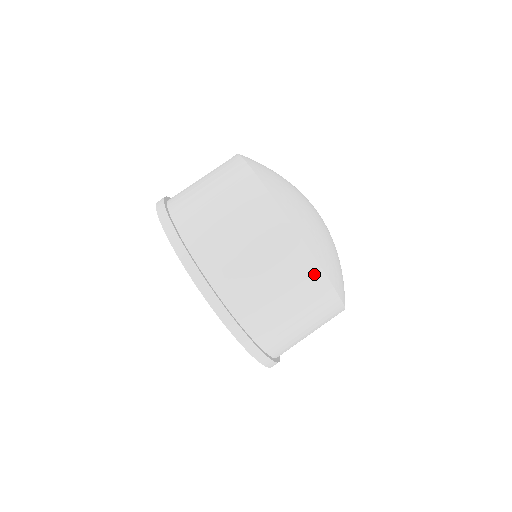
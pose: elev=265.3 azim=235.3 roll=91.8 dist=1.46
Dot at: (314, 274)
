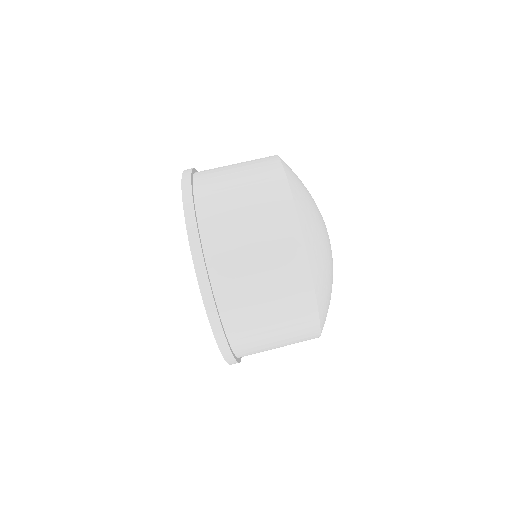
Dot at: (297, 253)
